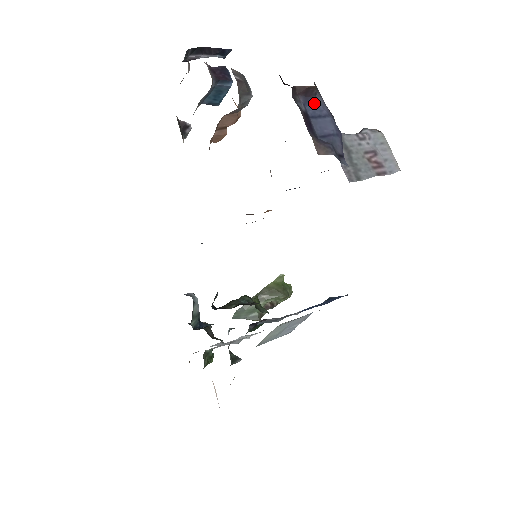
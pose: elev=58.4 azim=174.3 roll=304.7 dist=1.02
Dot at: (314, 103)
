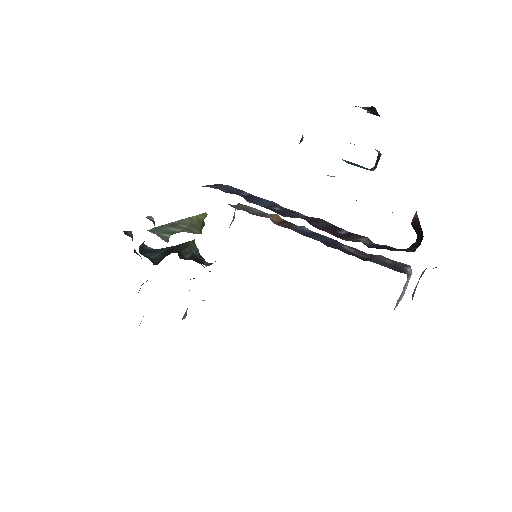
Dot at: occluded
